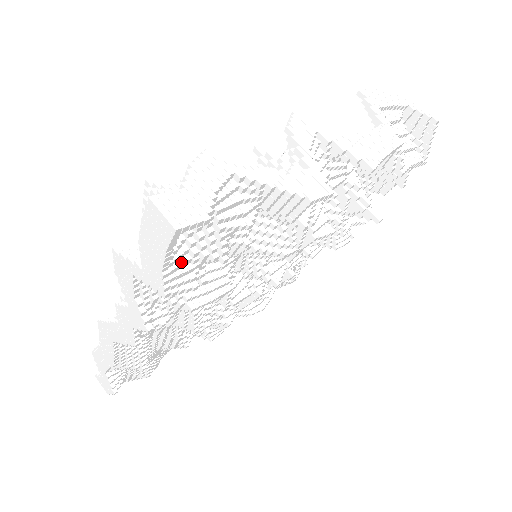
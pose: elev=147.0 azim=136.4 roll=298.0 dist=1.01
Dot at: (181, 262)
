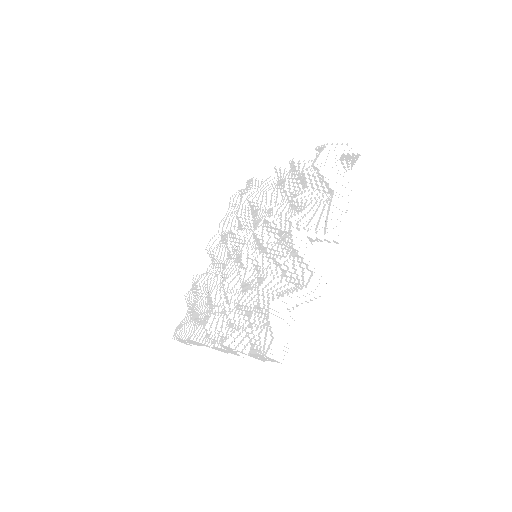
Dot at: occluded
